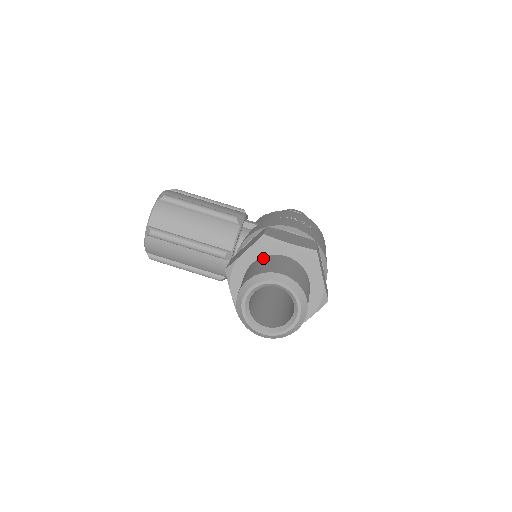
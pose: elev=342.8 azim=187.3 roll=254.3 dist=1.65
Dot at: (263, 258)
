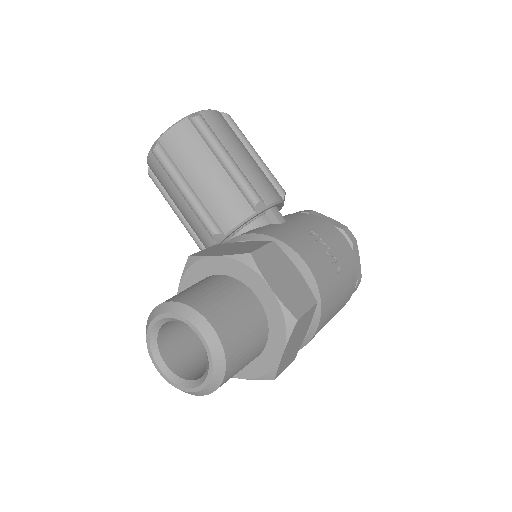
Dot at: (229, 280)
